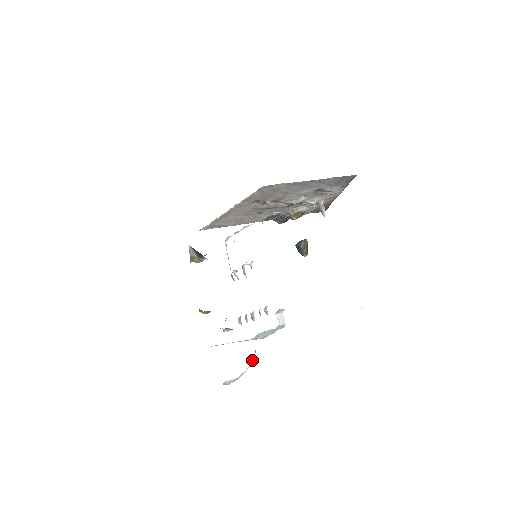
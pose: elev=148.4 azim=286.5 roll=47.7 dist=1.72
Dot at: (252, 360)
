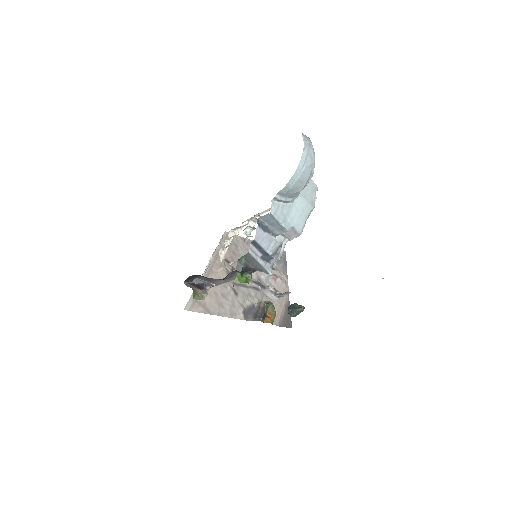
Dot at: occluded
